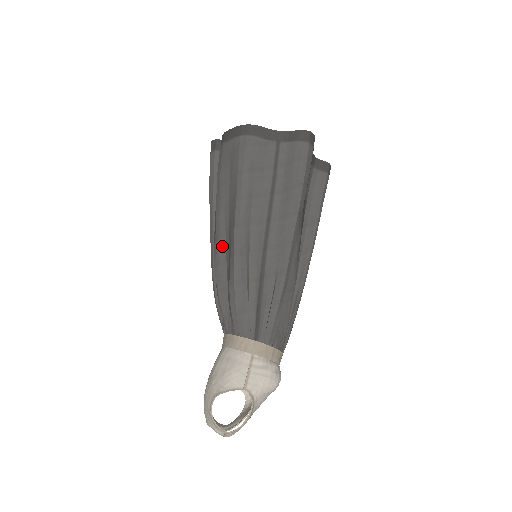
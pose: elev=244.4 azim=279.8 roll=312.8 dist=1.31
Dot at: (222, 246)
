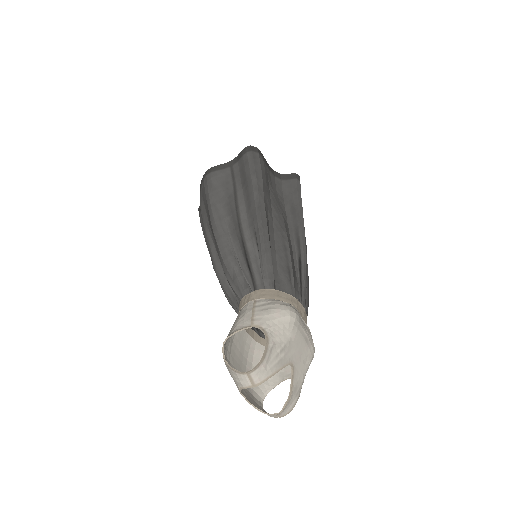
Dot at: (213, 251)
